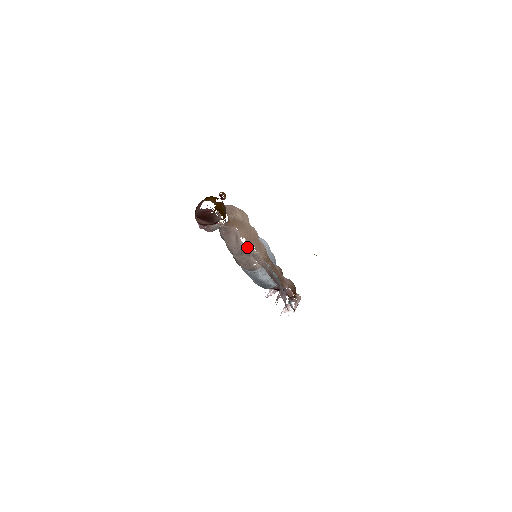
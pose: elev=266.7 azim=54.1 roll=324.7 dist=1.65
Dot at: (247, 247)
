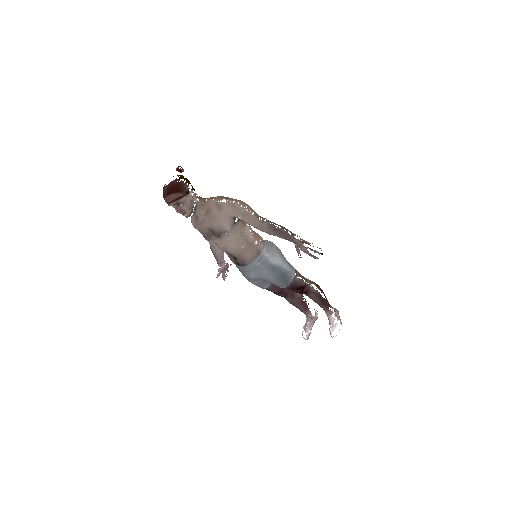
Dot at: (231, 204)
